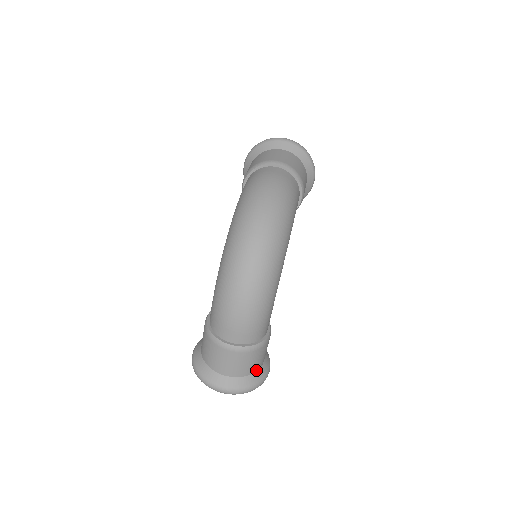
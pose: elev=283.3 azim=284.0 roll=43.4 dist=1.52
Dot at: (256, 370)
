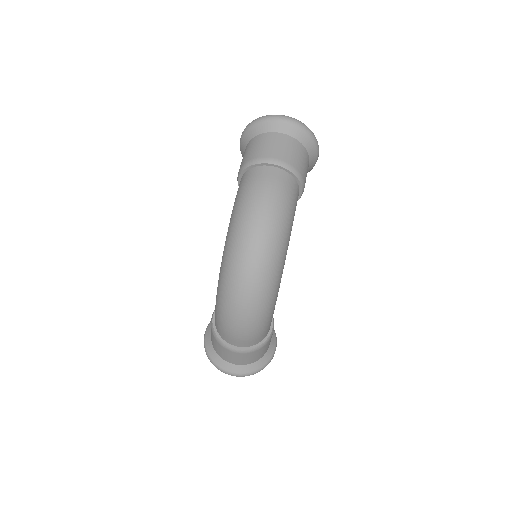
Dot at: (262, 356)
